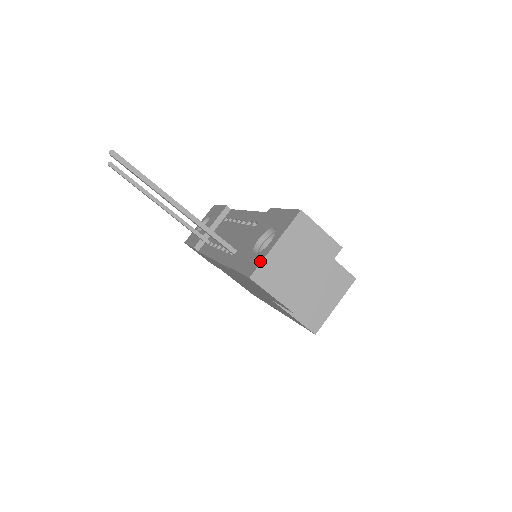
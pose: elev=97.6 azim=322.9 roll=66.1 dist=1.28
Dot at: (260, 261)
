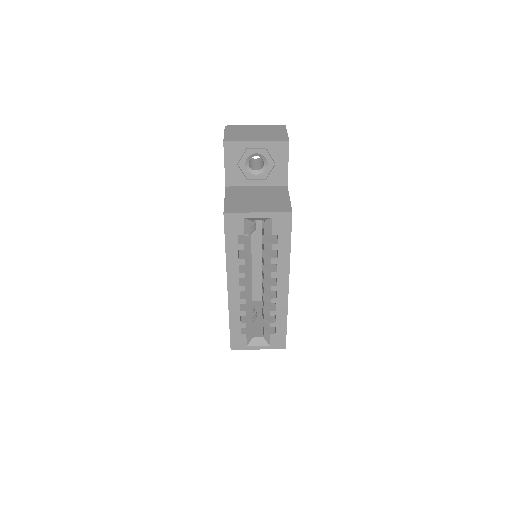
Dot at: (239, 127)
